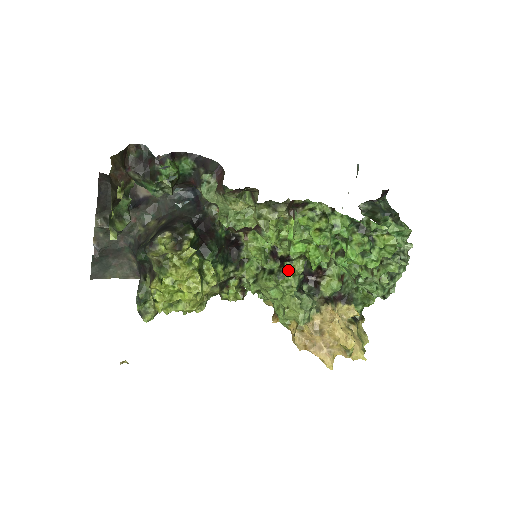
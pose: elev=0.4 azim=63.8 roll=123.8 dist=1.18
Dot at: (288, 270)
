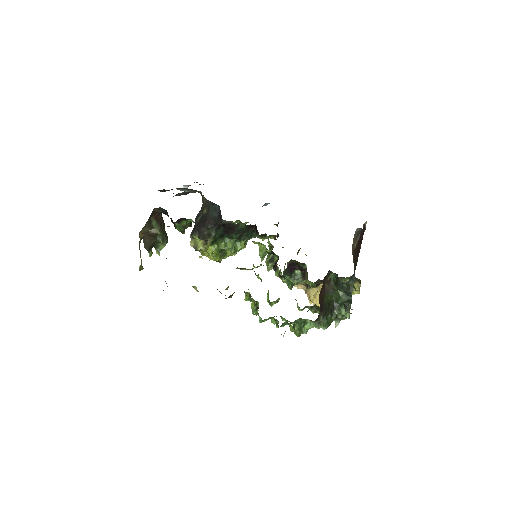
Dot at: occluded
